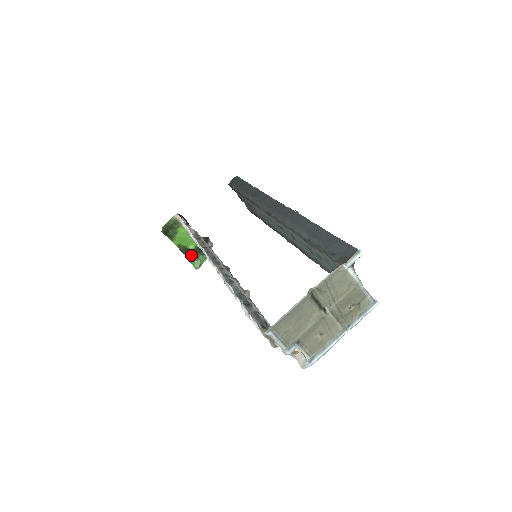
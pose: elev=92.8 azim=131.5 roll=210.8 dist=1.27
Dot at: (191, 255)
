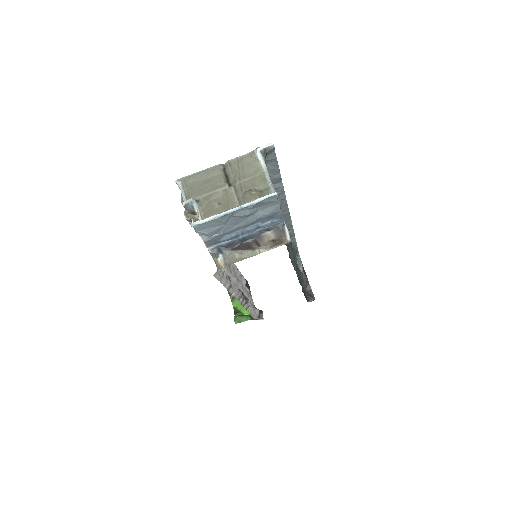
Dot at: (239, 314)
